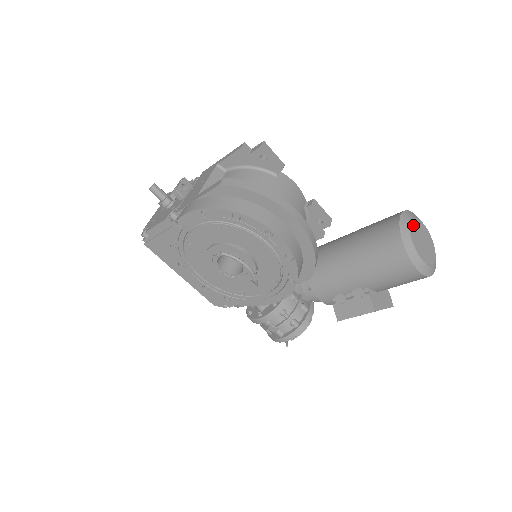
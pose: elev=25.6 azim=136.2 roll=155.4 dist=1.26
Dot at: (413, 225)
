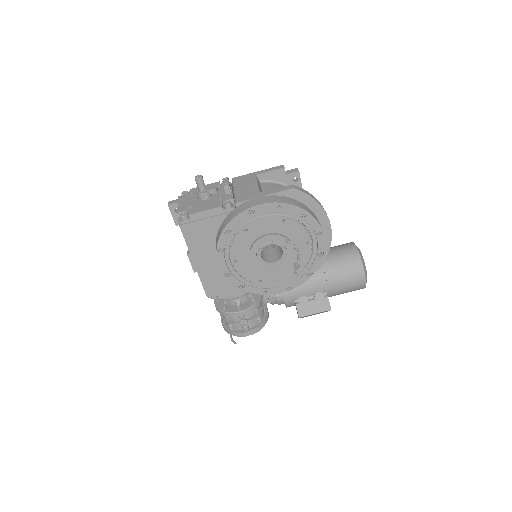
Dot at: occluded
